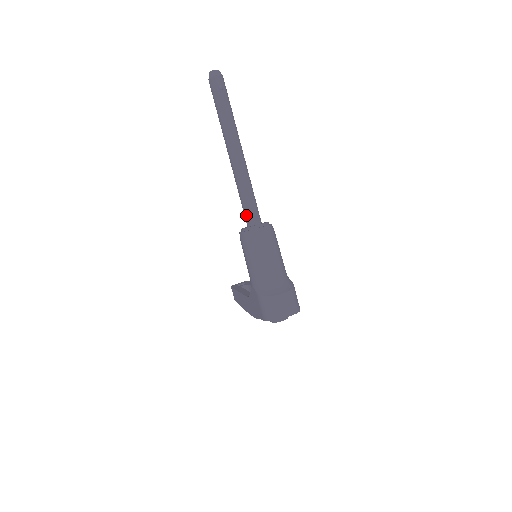
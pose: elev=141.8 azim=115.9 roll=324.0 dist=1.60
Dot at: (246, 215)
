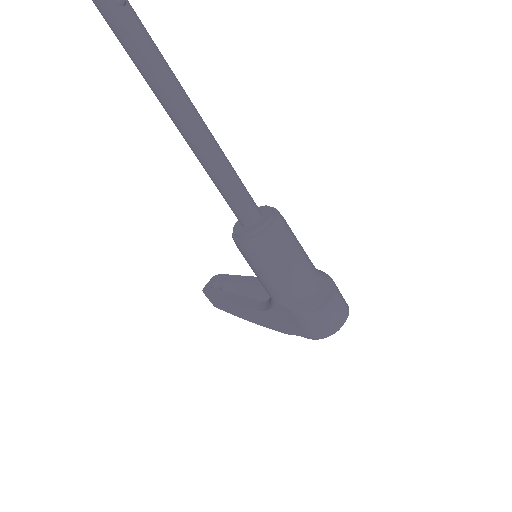
Dot at: (239, 212)
